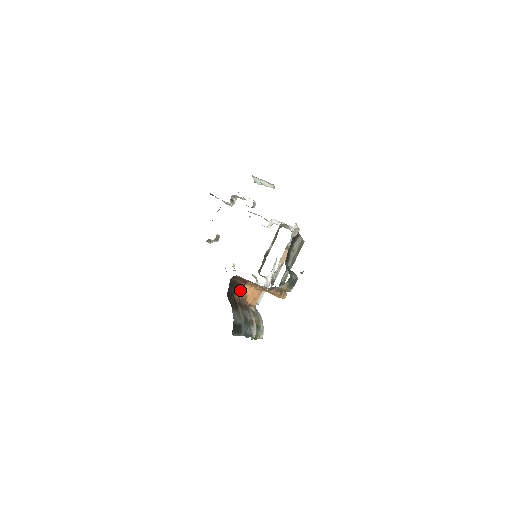
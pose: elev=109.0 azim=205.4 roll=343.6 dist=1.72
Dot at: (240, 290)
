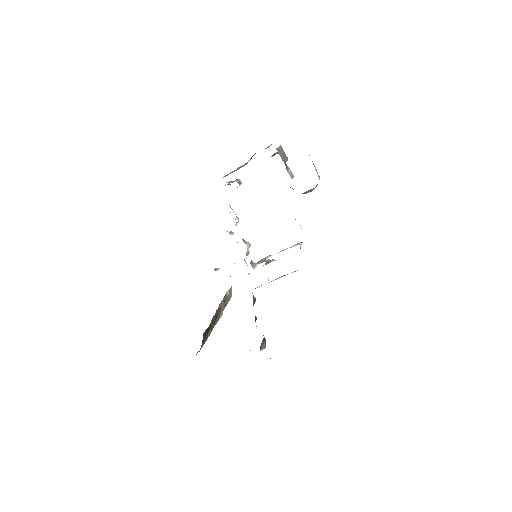
Dot at: occluded
